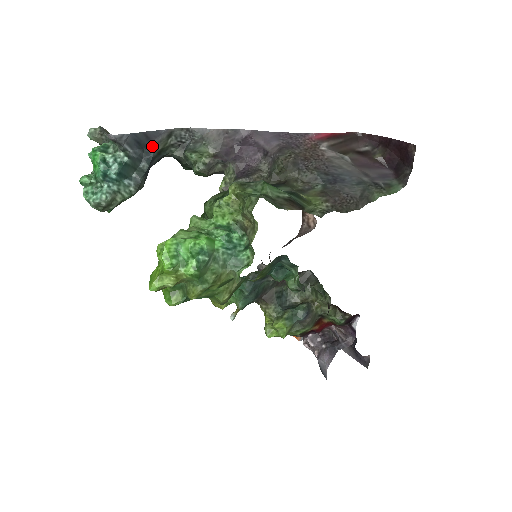
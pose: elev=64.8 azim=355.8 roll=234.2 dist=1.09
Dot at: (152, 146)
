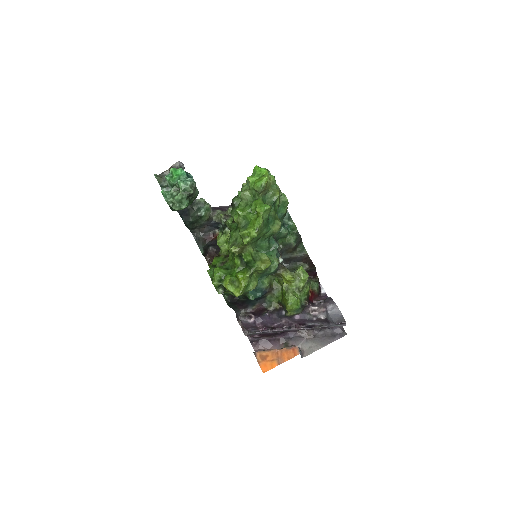
Dot at: occluded
